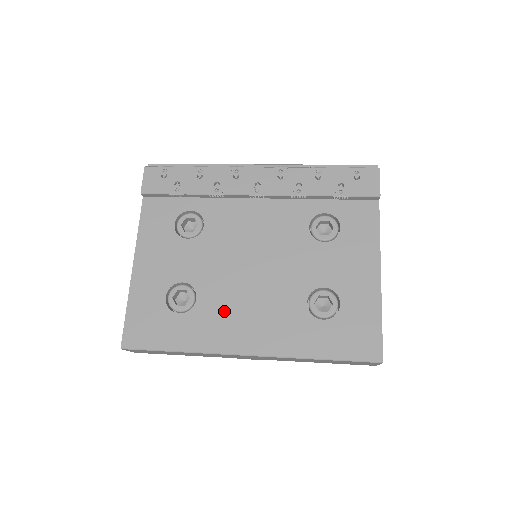
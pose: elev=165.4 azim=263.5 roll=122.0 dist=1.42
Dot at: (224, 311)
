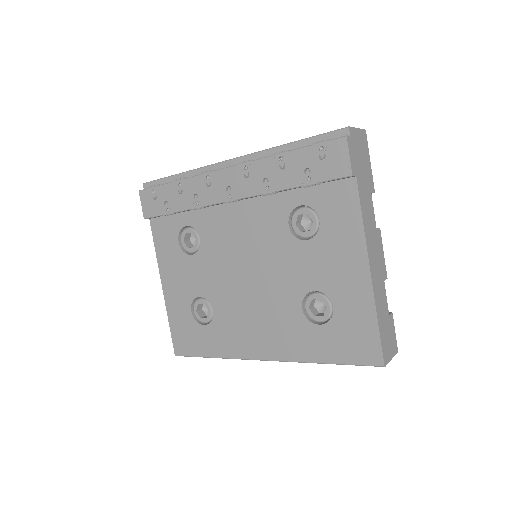
Dot at: (236, 321)
